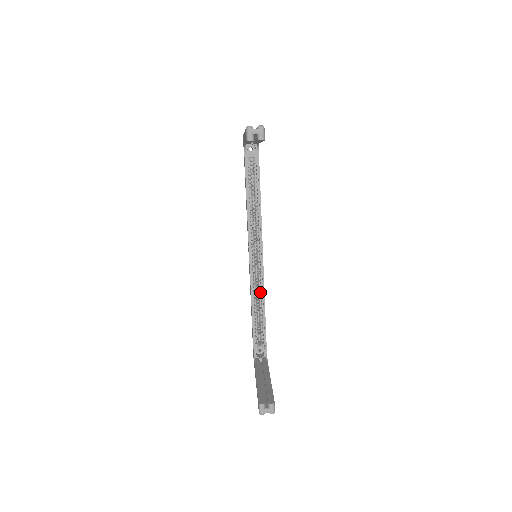
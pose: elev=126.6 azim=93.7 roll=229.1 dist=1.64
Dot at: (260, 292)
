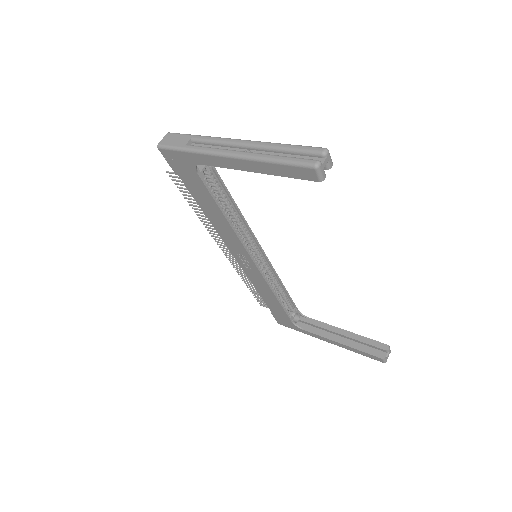
Dot at: (274, 279)
